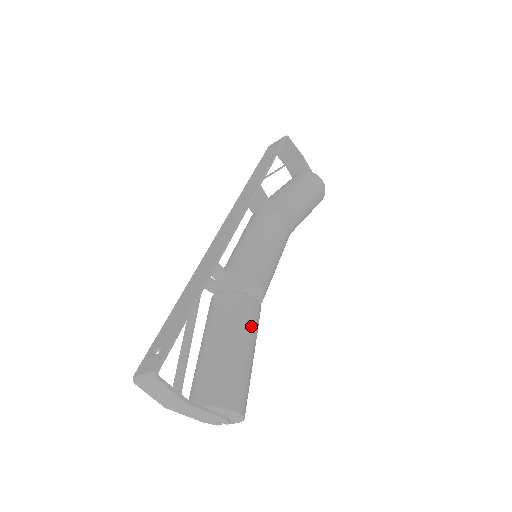
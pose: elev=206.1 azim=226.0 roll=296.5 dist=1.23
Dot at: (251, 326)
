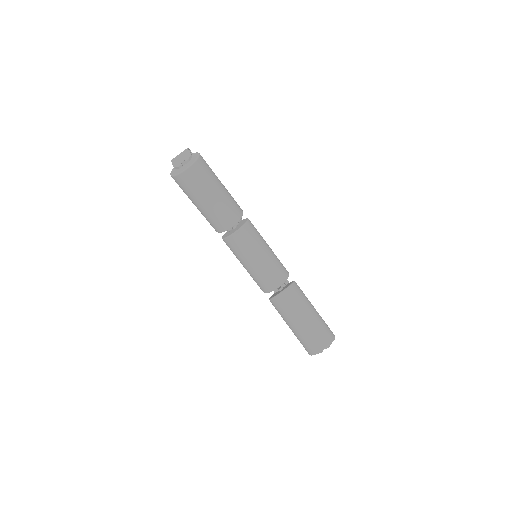
Dot at: (232, 197)
